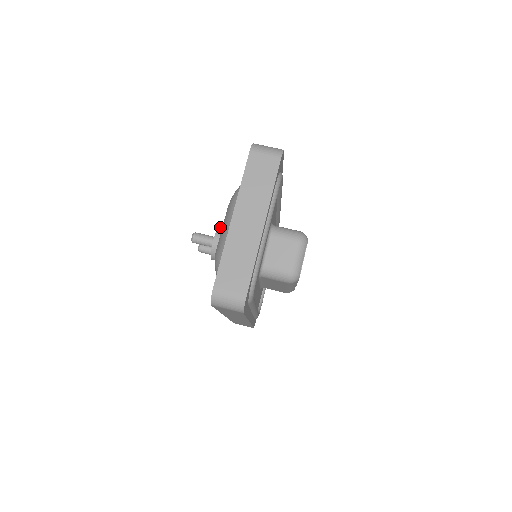
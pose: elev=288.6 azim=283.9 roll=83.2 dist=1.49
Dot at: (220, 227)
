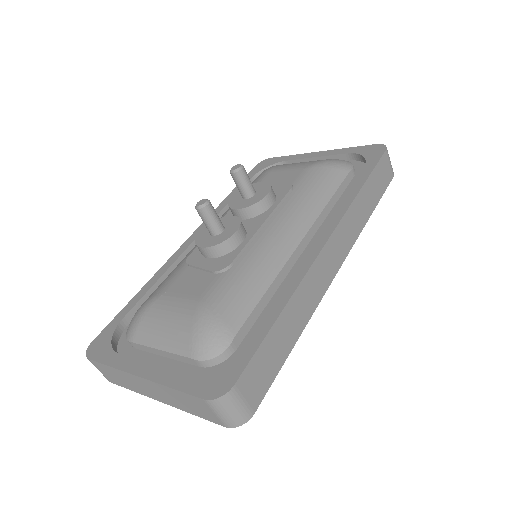
Dot at: (224, 244)
